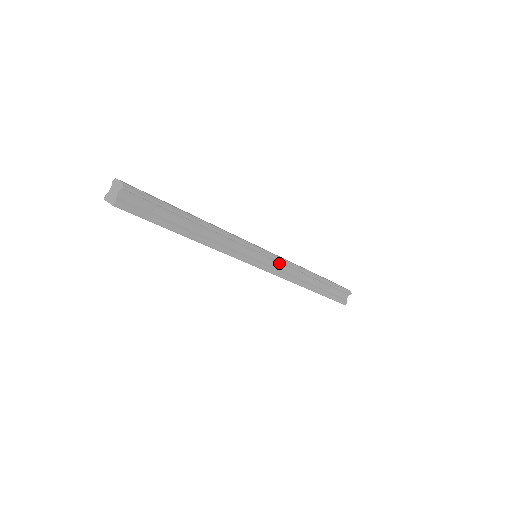
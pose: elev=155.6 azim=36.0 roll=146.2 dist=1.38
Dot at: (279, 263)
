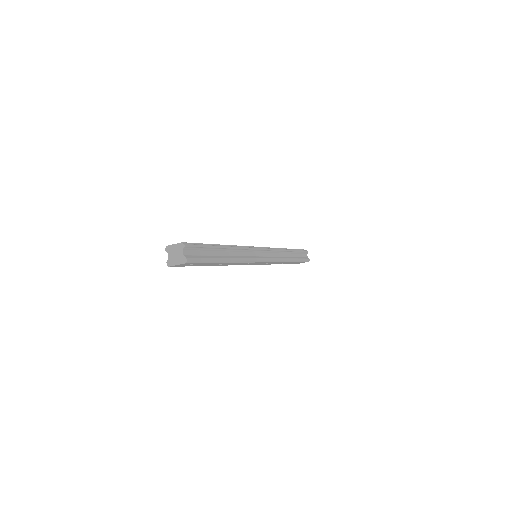
Dot at: (271, 252)
